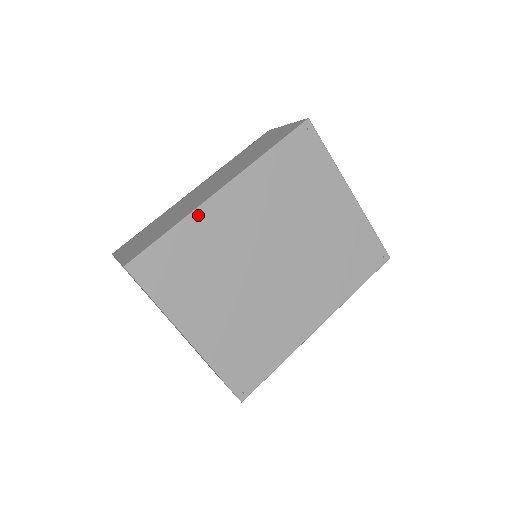
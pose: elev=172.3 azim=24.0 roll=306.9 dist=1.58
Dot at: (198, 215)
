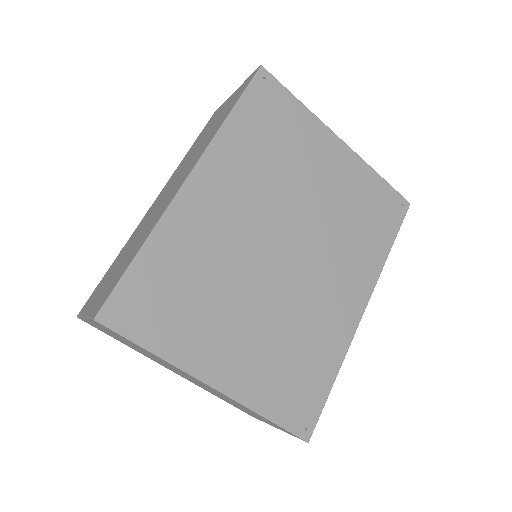
Dot at: (169, 221)
